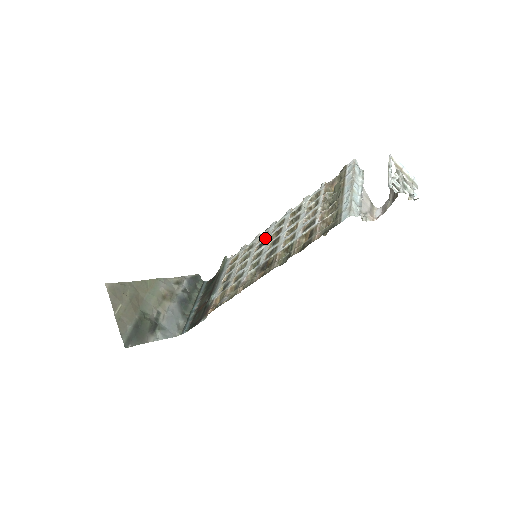
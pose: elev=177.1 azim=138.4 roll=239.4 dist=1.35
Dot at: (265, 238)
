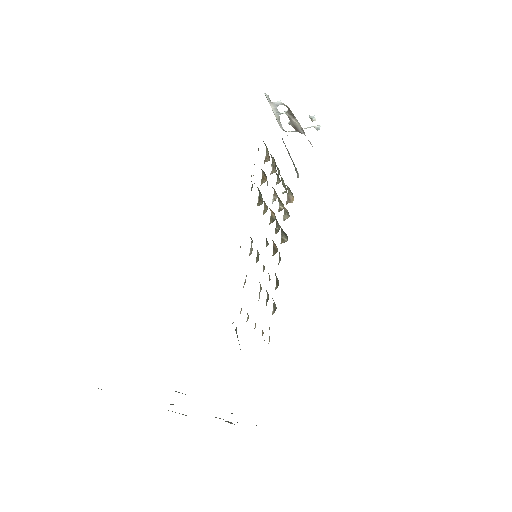
Dot at: occluded
